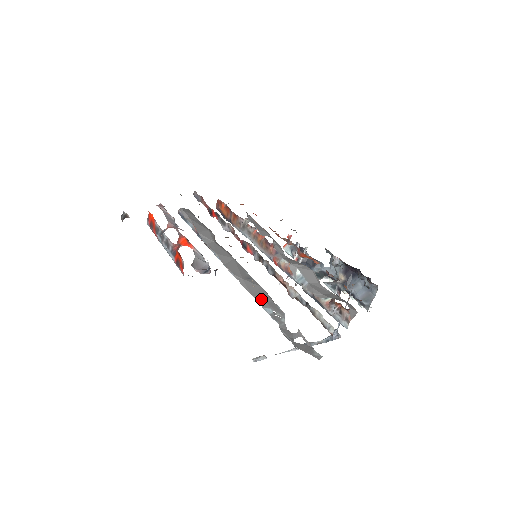
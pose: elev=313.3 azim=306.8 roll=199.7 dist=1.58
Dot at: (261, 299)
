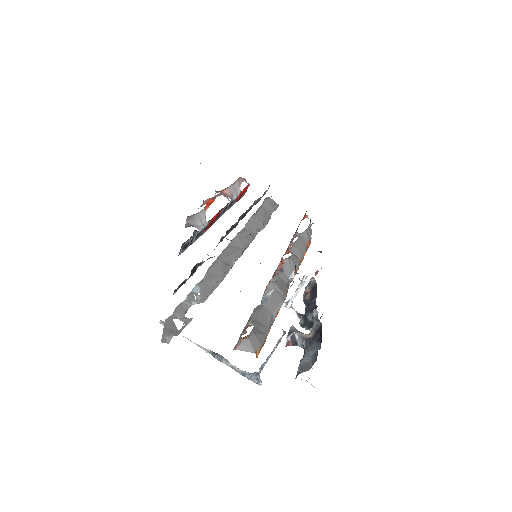
Dot at: (206, 279)
